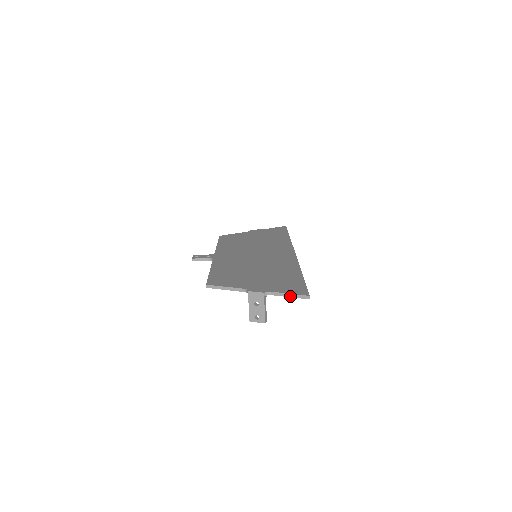
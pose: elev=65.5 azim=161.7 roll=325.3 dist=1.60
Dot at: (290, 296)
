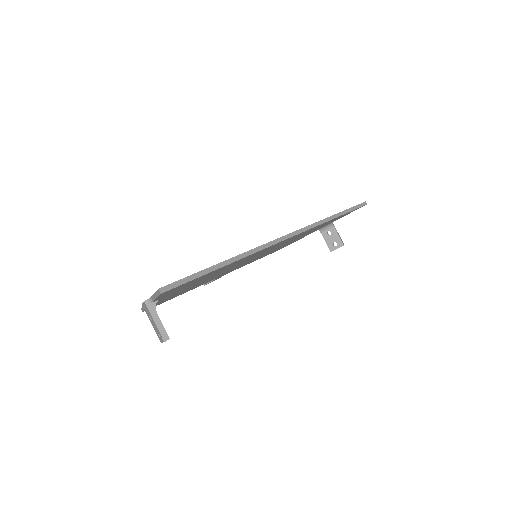
Dot at: (156, 296)
